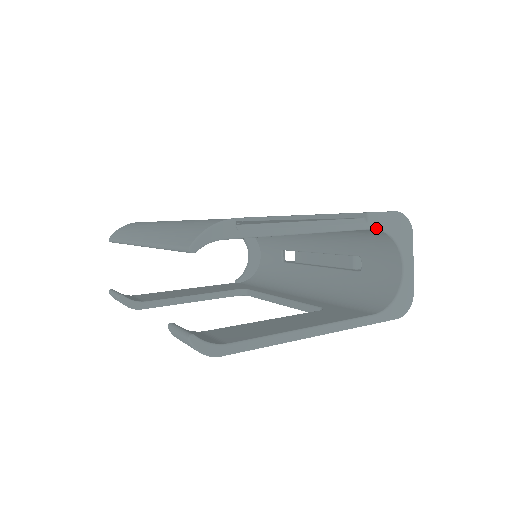
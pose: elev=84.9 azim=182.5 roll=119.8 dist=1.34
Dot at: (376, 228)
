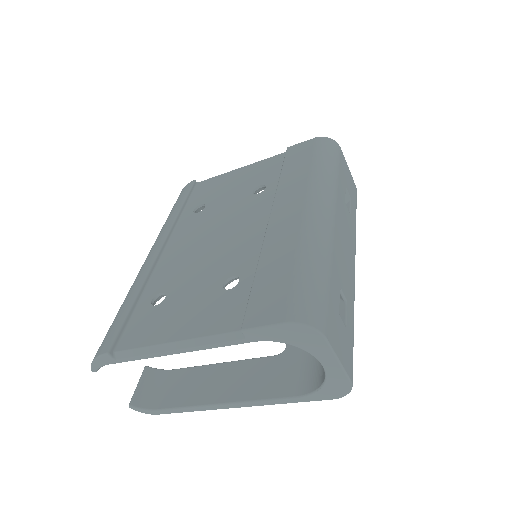
Dot at: occluded
